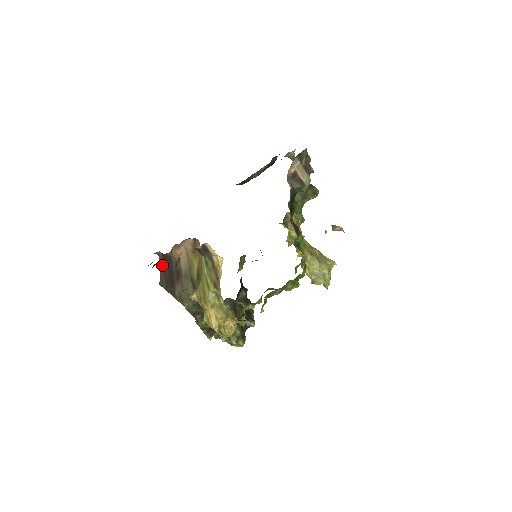
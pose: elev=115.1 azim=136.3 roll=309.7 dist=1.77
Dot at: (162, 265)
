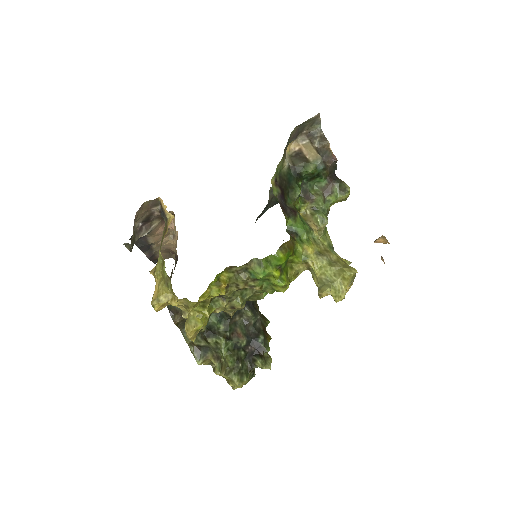
Dot at: occluded
